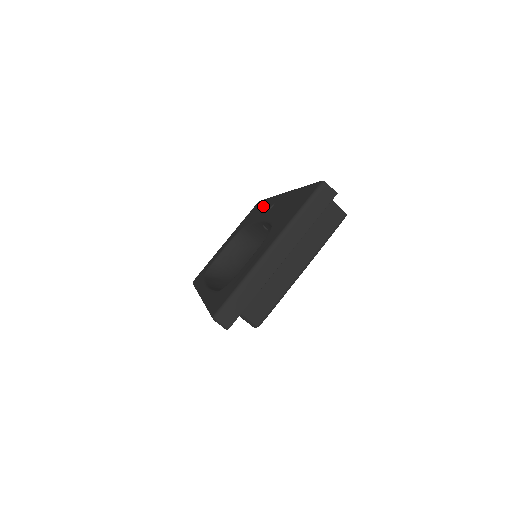
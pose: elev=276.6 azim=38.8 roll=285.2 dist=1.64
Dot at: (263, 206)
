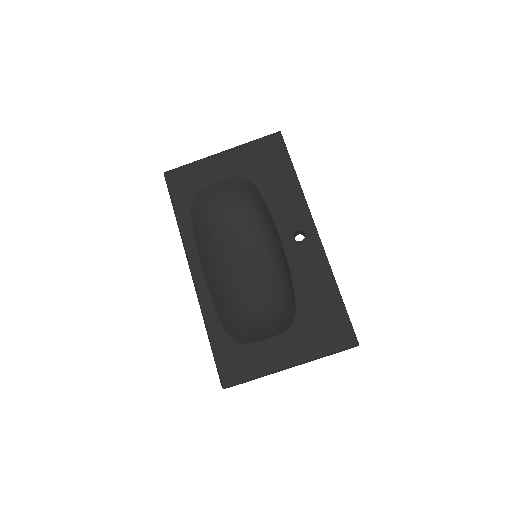
Dot at: (288, 191)
